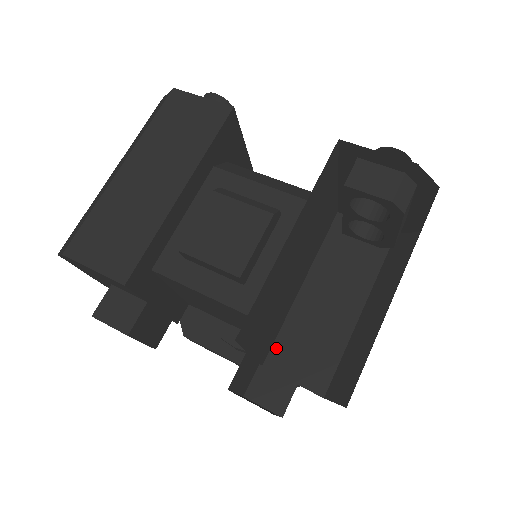
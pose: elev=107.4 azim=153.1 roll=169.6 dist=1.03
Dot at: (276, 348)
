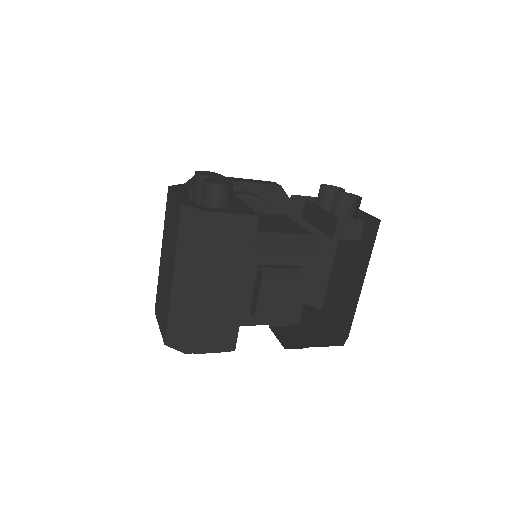
Dot at: occluded
